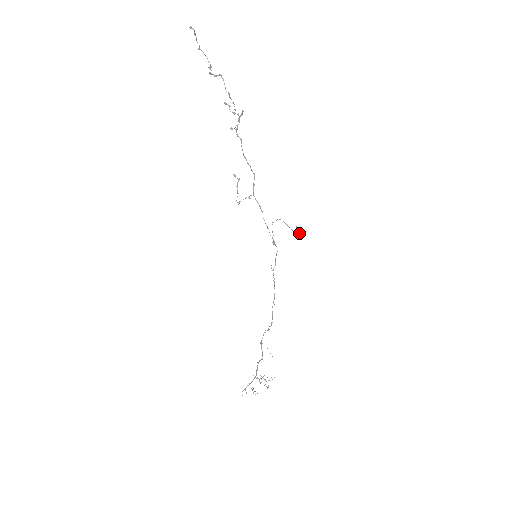
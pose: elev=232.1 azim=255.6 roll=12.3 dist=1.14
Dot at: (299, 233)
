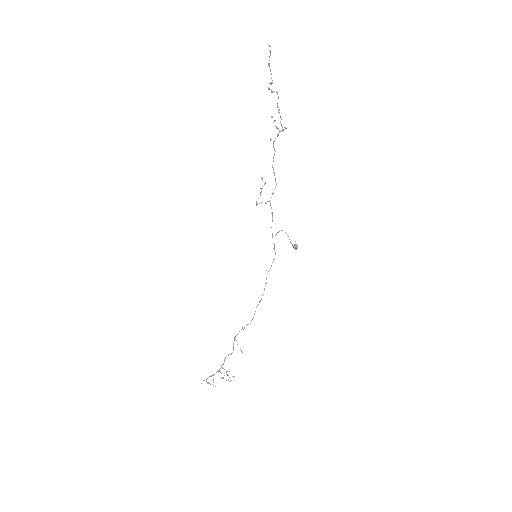
Dot at: (297, 248)
